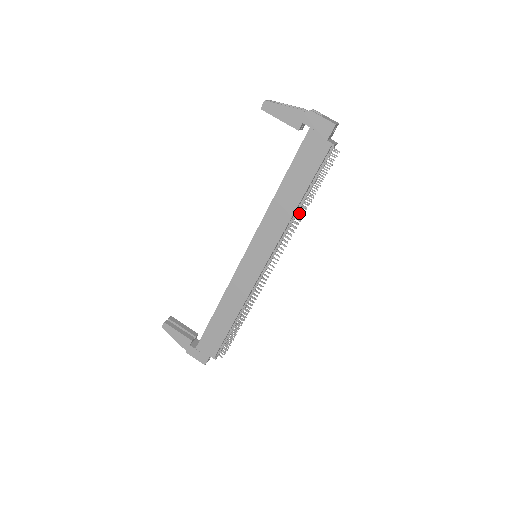
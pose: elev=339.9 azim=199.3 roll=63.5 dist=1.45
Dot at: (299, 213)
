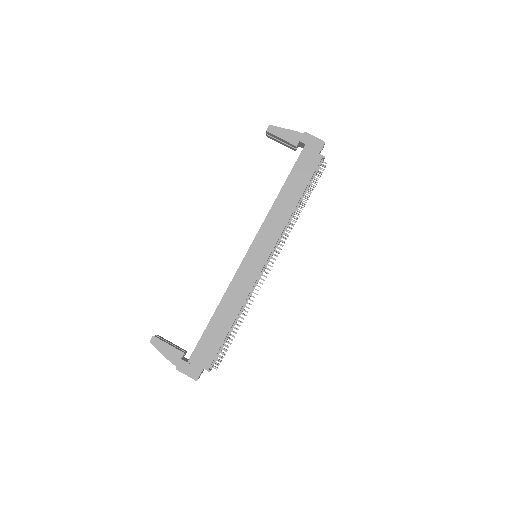
Dot at: occluded
